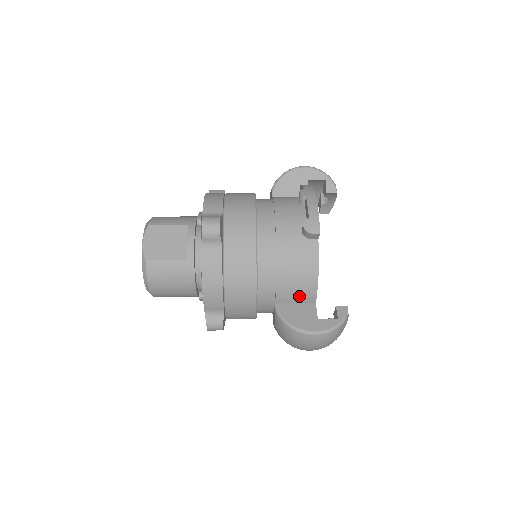
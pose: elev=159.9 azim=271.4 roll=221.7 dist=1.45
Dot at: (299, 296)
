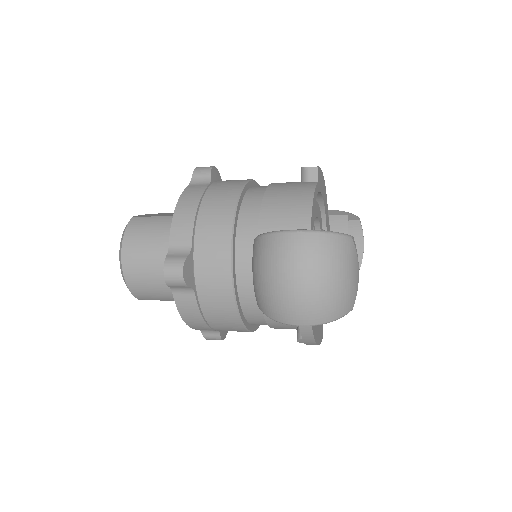
Dot at: (288, 226)
